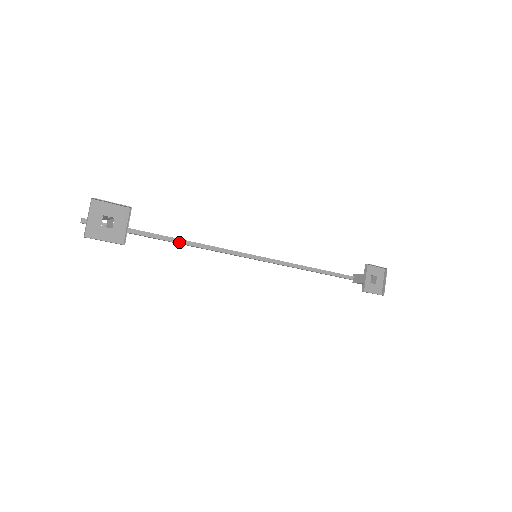
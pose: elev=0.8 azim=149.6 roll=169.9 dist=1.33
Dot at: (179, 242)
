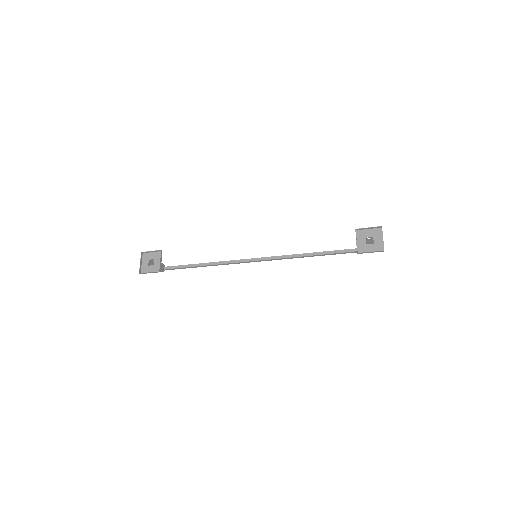
Dot at: (207, 265)
